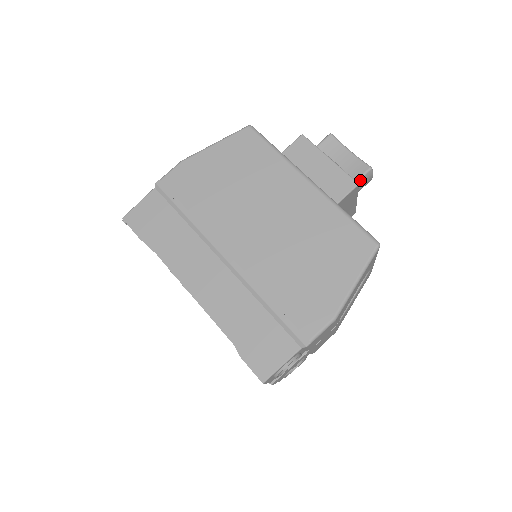
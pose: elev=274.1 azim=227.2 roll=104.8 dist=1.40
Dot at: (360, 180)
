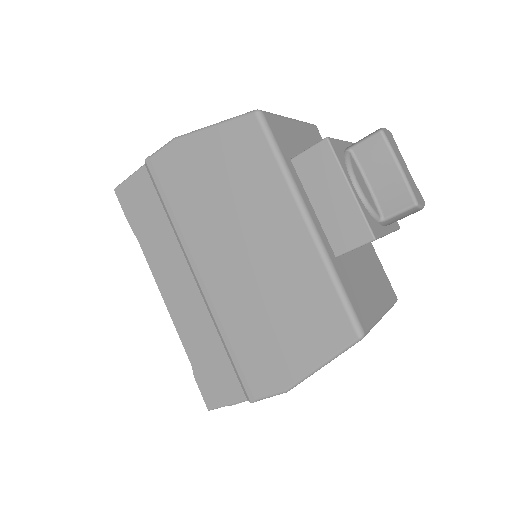
Dot at: (395, 216)
